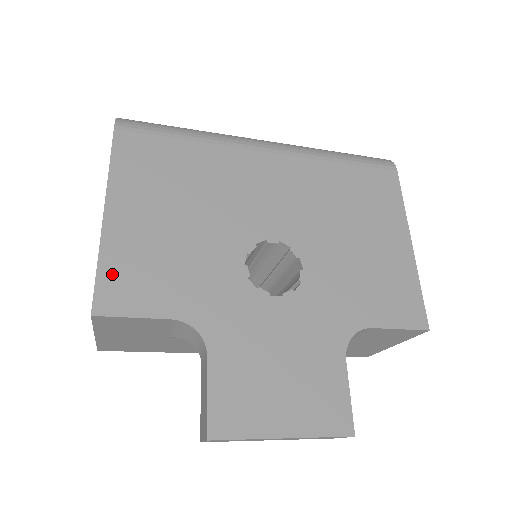
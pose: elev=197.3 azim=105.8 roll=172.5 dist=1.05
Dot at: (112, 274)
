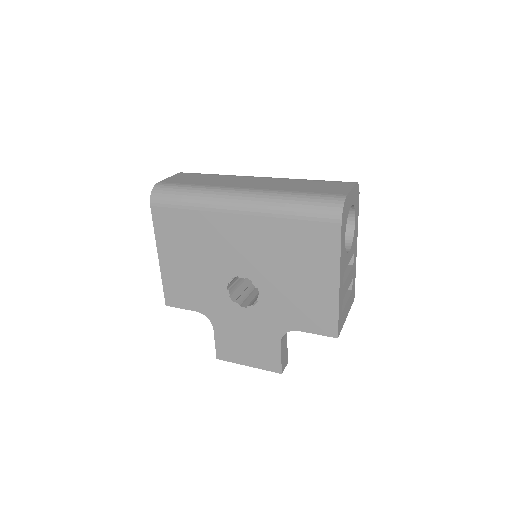
Dot at: (169, 289)
